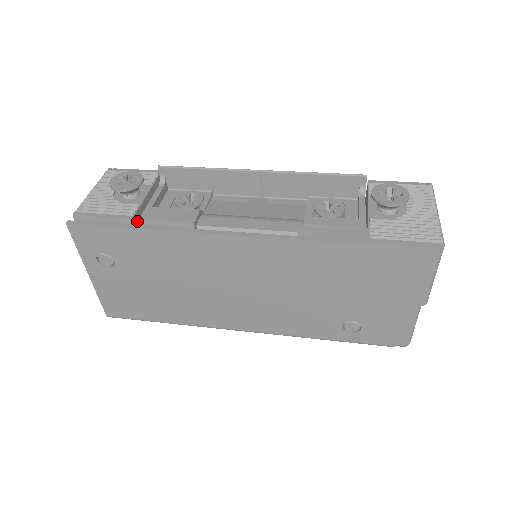
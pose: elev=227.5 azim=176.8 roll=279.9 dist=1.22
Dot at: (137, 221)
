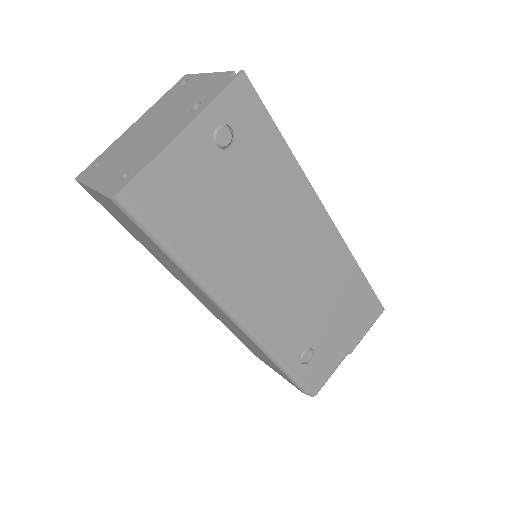
Dot at: occluded
